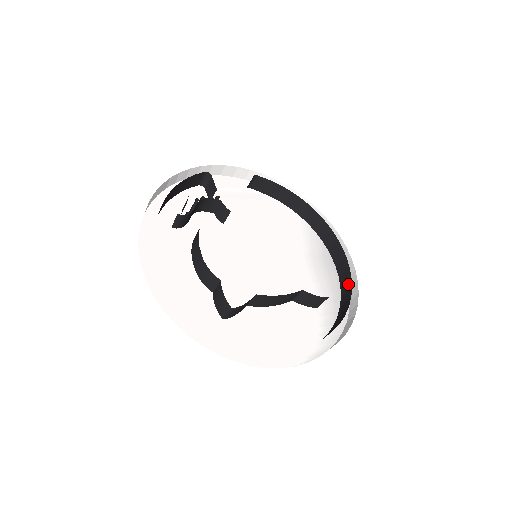
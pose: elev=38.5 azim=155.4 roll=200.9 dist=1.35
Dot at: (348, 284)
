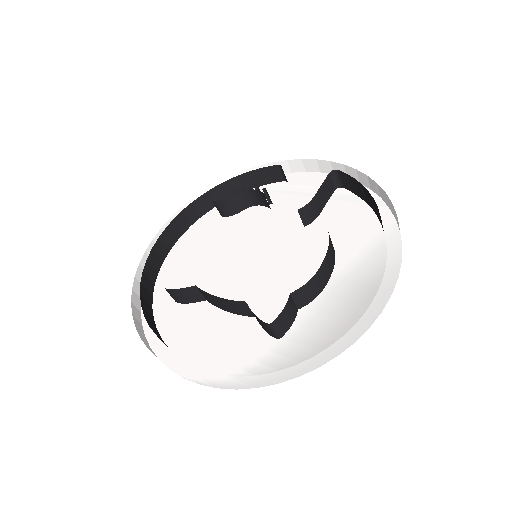
Dot at: occluded
